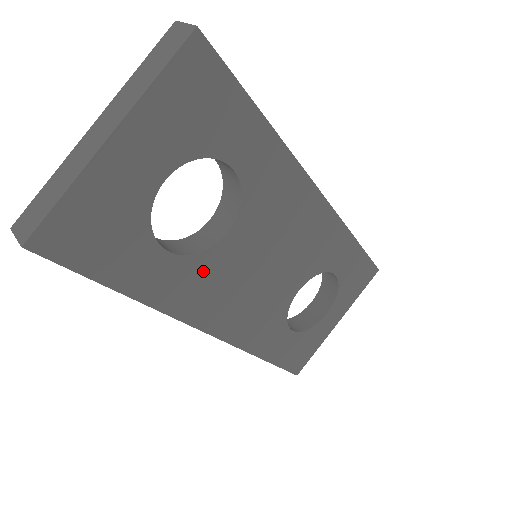
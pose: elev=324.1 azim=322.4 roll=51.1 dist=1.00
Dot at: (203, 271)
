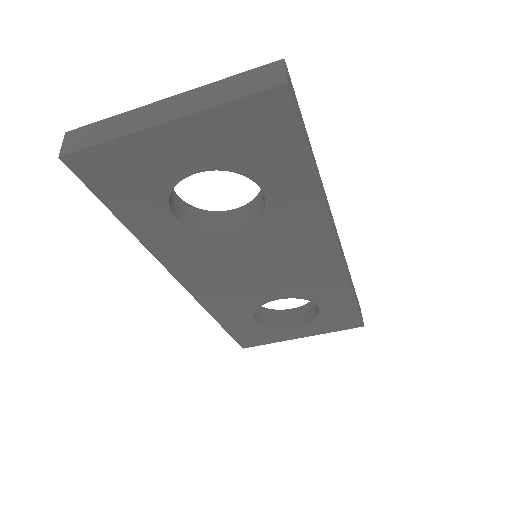
Dot at: (199, 244)
